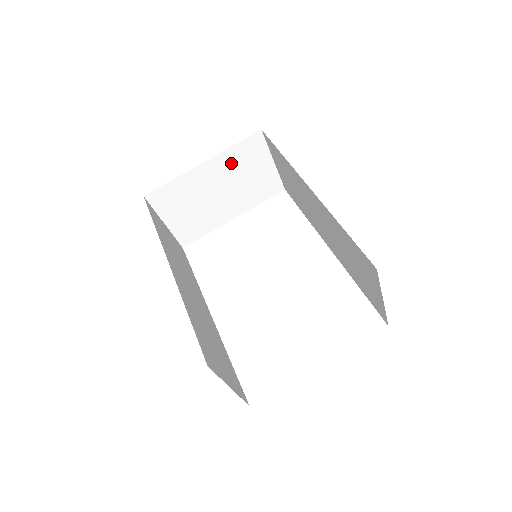
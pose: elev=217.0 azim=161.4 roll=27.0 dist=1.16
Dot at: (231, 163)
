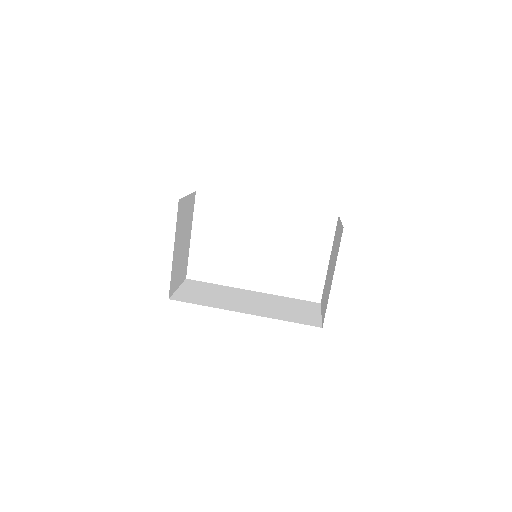
Dot at: (179, 229)
